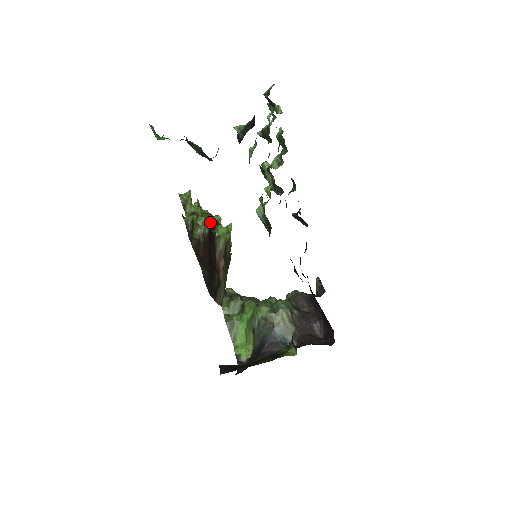
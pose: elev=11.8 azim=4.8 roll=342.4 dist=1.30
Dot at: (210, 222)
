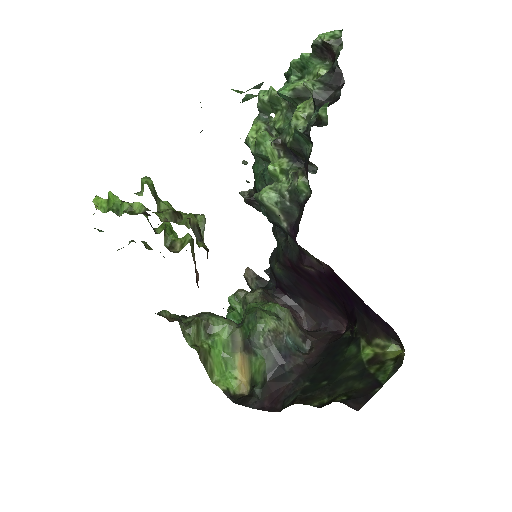
Dot at: occluded
